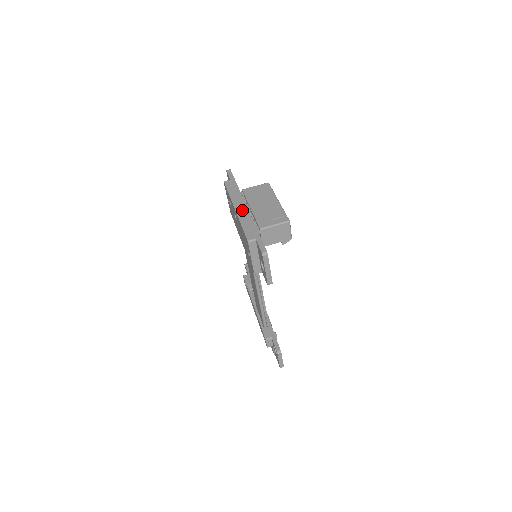
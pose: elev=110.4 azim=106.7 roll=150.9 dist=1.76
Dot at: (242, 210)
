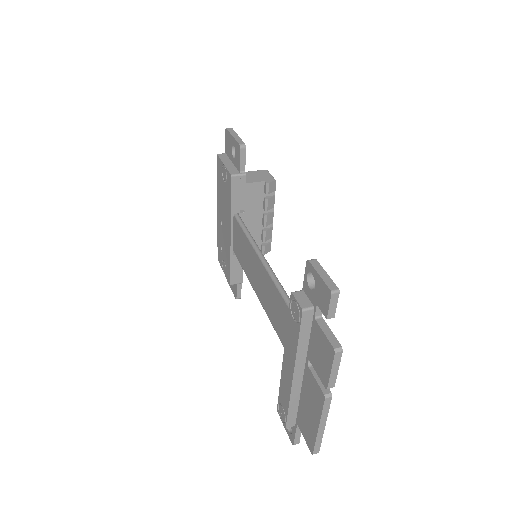
Dot at: occluded
